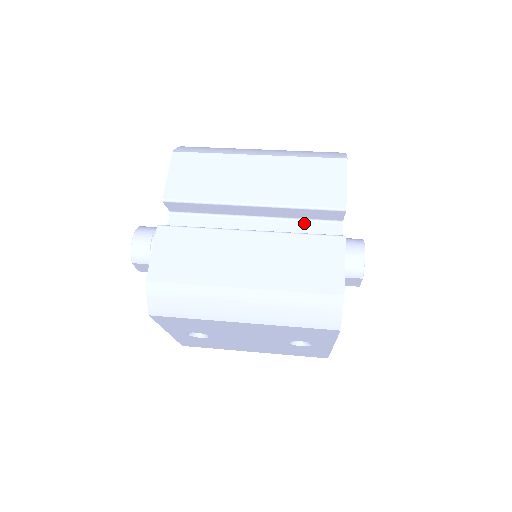
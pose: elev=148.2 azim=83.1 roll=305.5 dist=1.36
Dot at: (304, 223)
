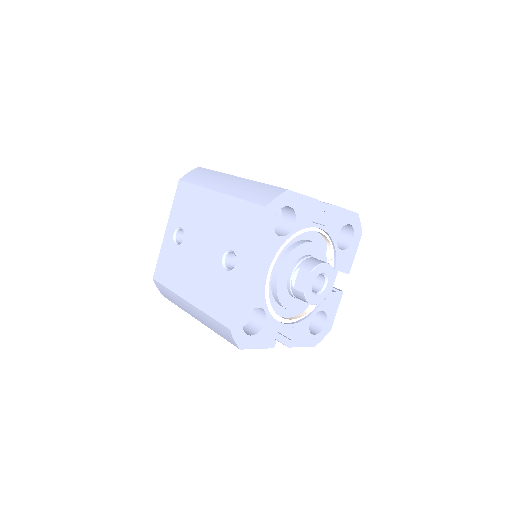
Dot at: occluded
